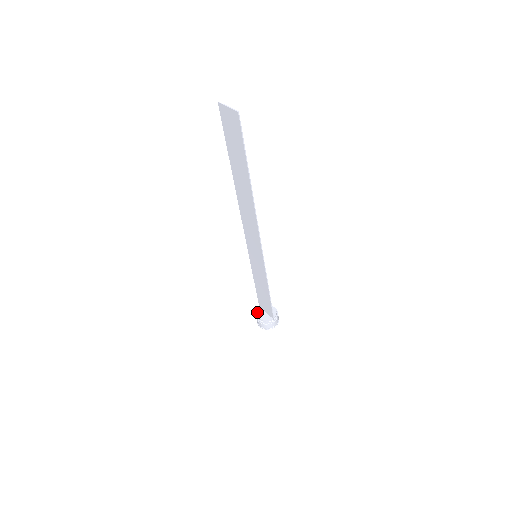
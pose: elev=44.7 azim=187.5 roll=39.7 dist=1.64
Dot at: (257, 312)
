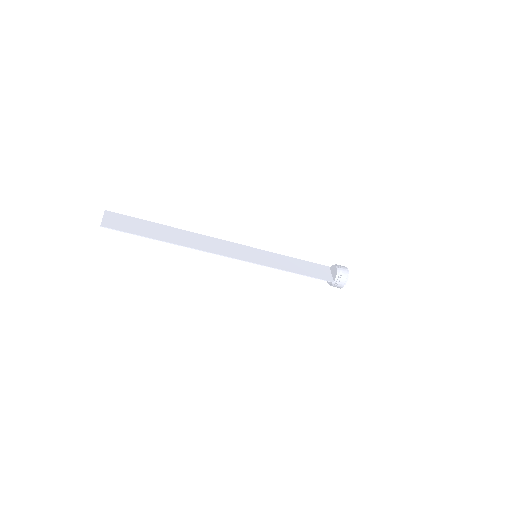
Dot at: occluded
